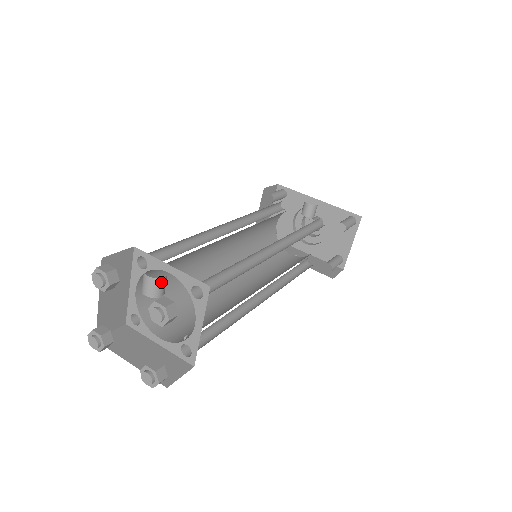
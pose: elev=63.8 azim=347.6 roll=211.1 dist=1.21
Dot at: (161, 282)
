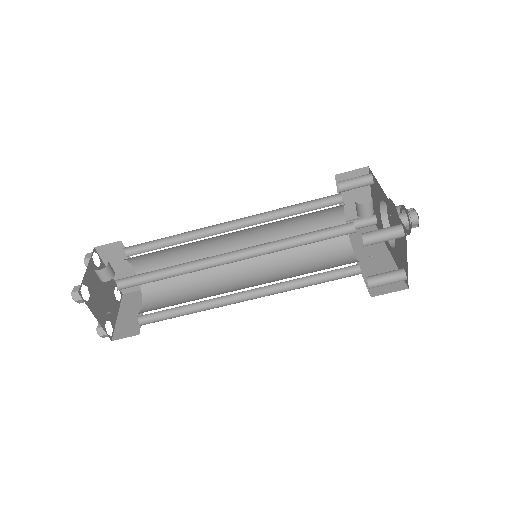
Dot at: (99, 273)
